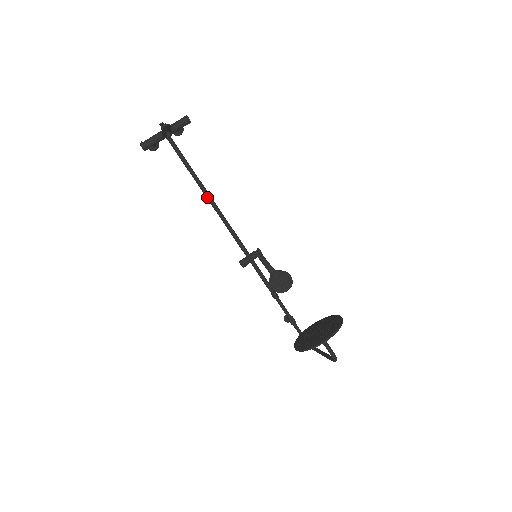
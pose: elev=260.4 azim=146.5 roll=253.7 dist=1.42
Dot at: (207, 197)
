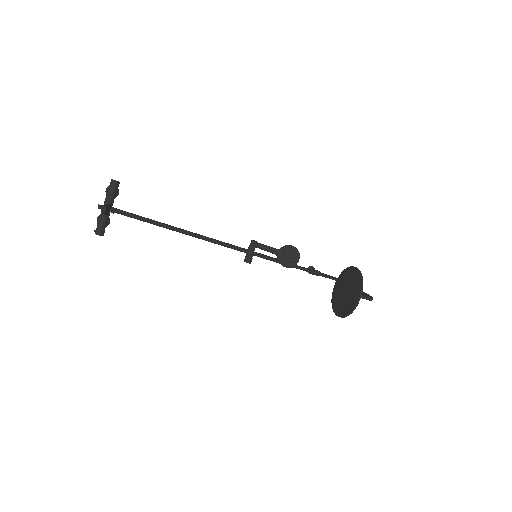
Dot at: occluded
